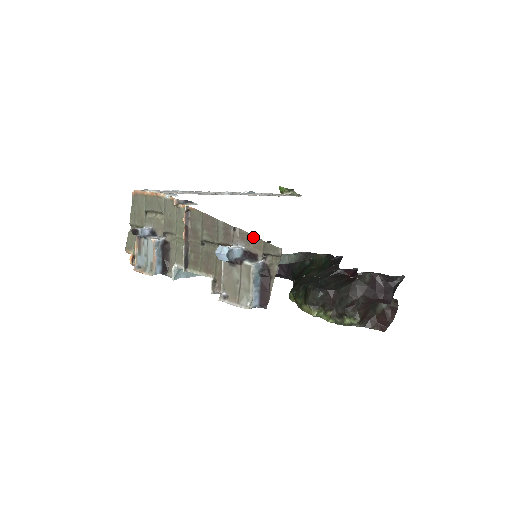
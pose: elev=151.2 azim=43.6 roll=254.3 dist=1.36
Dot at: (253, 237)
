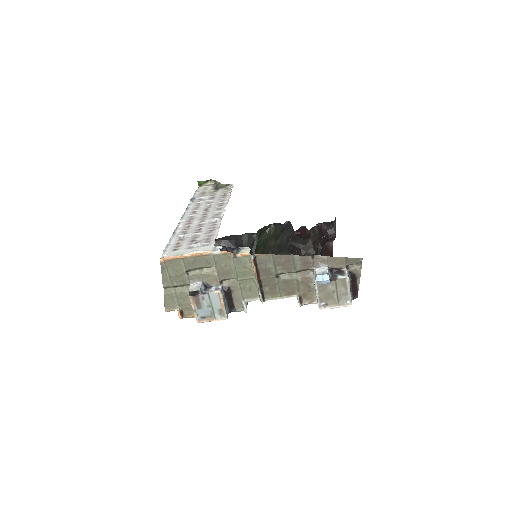
Dot at: (334, 258)
